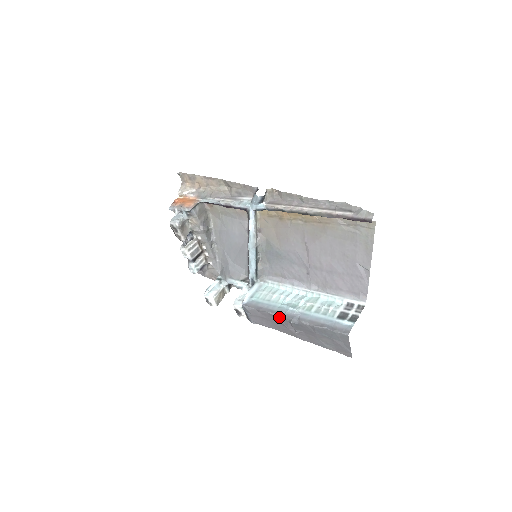
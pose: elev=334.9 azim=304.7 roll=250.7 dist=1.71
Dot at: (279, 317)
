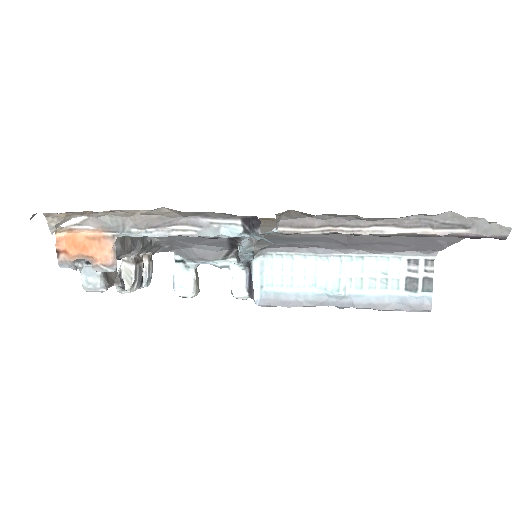
Dot at: (319, 305)
